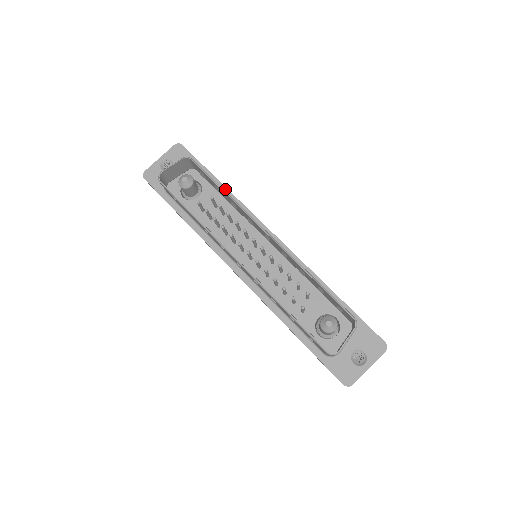
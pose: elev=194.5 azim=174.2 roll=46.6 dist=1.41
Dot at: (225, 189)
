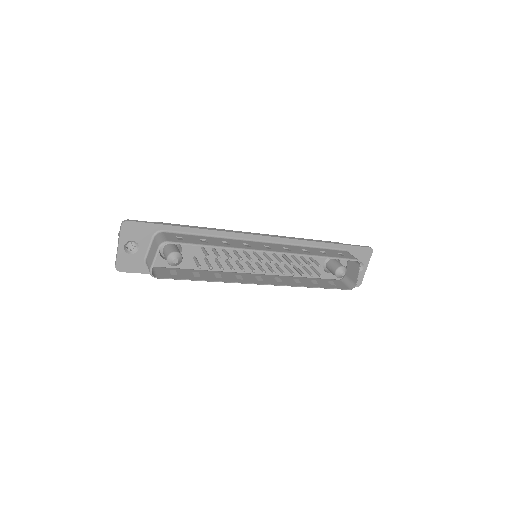
Dot at: (200, 230)
